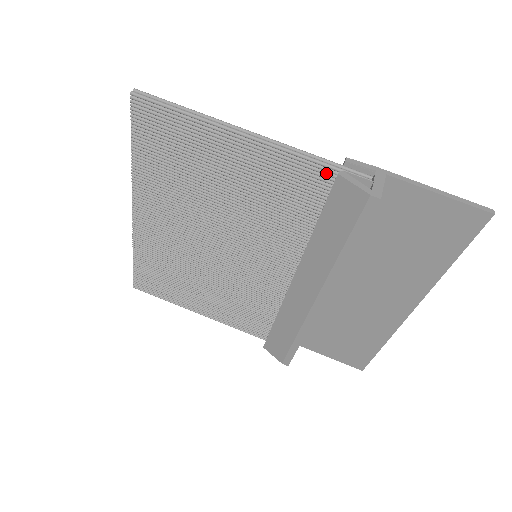
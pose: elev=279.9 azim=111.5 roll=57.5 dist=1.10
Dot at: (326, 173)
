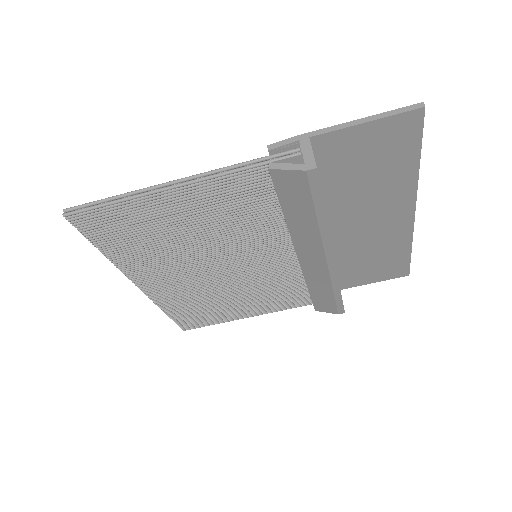
Dot at: (259, 172)
